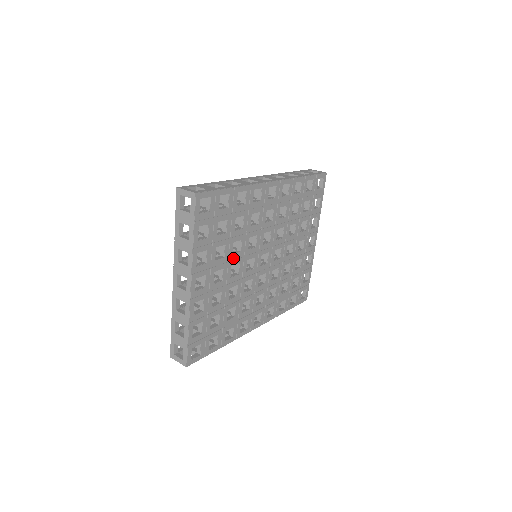
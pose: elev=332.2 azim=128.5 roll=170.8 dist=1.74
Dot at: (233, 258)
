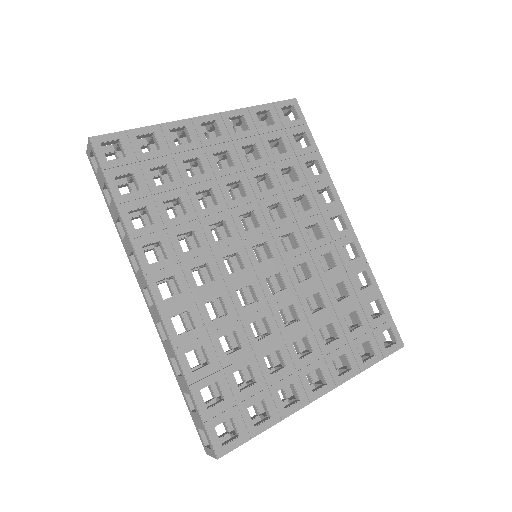
Dot at: (250, 180)
